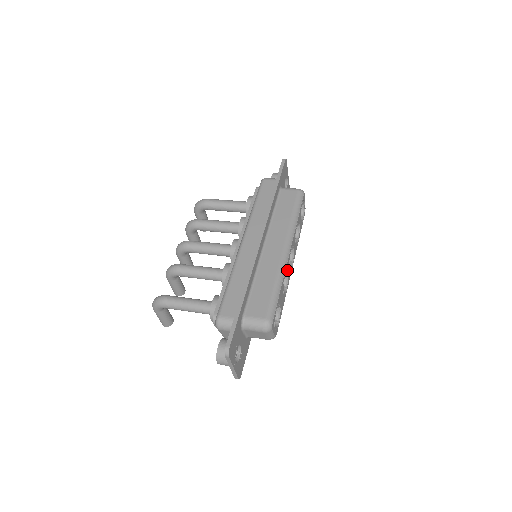
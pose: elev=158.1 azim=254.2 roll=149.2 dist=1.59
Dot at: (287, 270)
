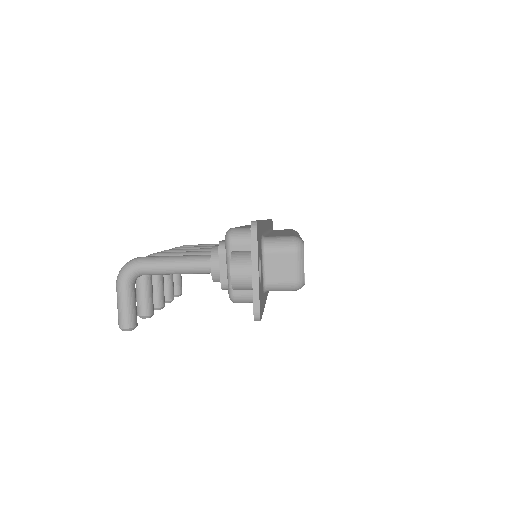
Dot at: occluded
